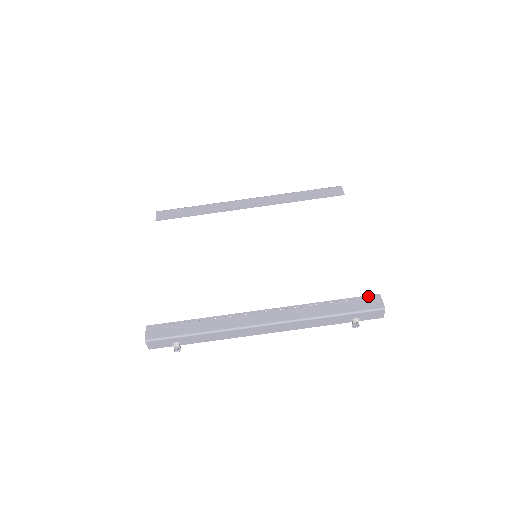
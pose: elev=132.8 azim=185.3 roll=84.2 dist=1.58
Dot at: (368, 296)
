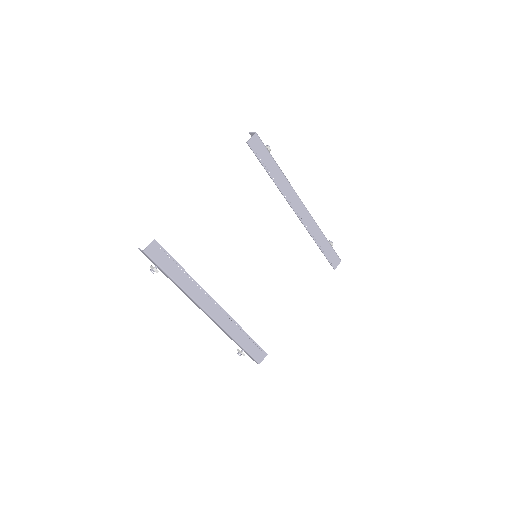
Dot at: (263, 350)
